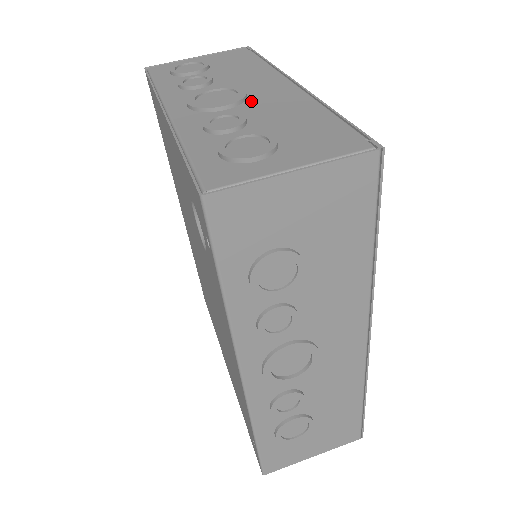
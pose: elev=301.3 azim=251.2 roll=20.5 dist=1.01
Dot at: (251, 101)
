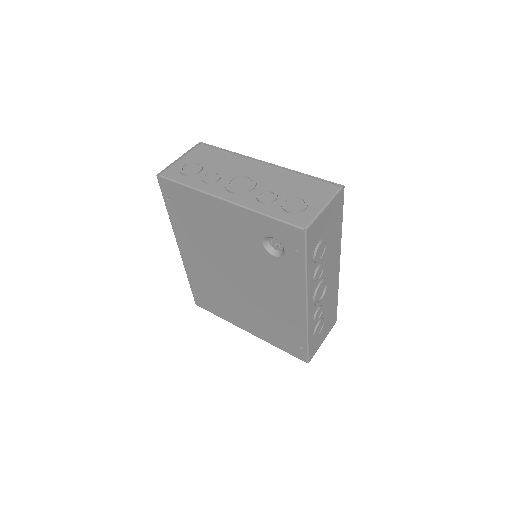
Dot at: (260, 180)
